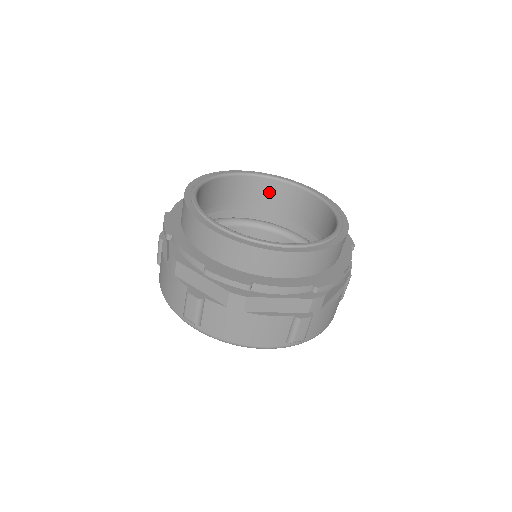
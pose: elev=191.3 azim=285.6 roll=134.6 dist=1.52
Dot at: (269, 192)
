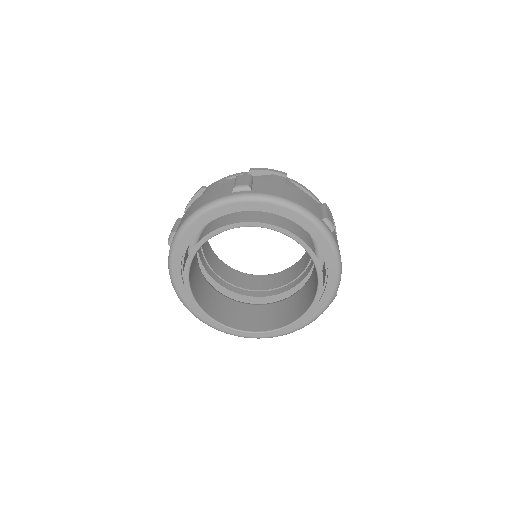
Dot at: (240, 279)
